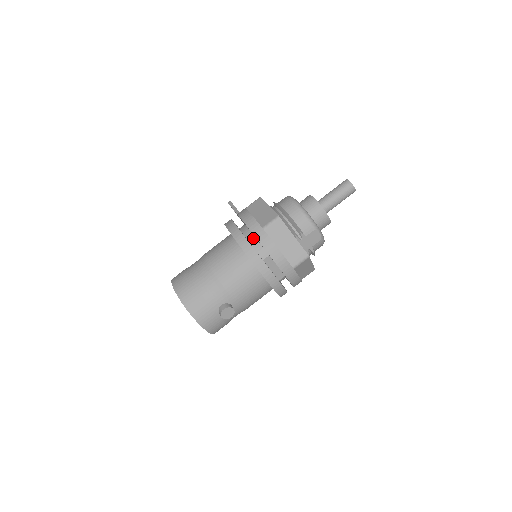
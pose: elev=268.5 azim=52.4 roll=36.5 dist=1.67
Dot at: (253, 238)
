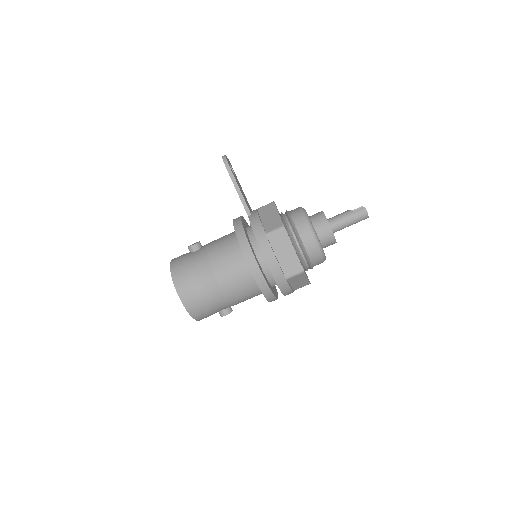
Dot at: (270, 273)
